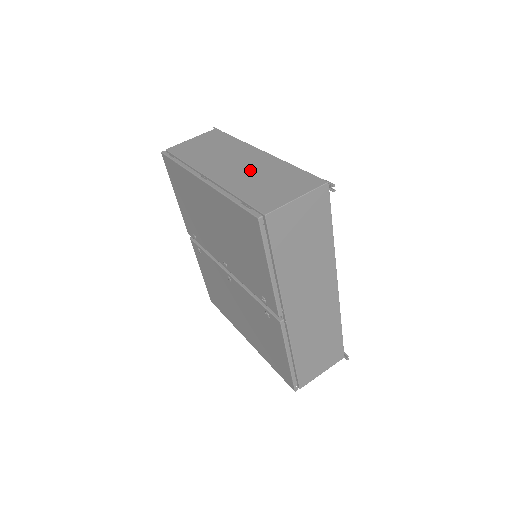
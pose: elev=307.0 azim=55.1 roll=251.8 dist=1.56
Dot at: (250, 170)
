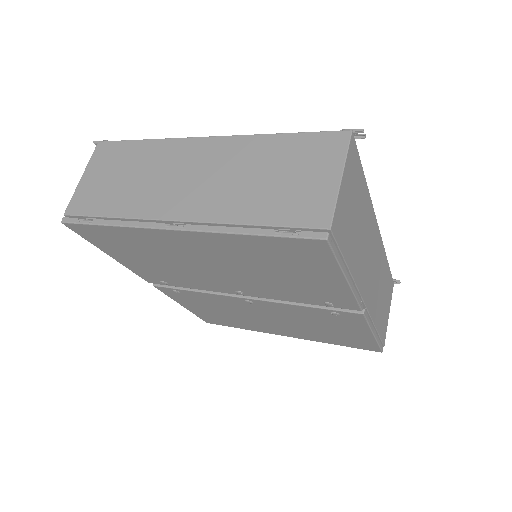
Dot at: (225, 175)
